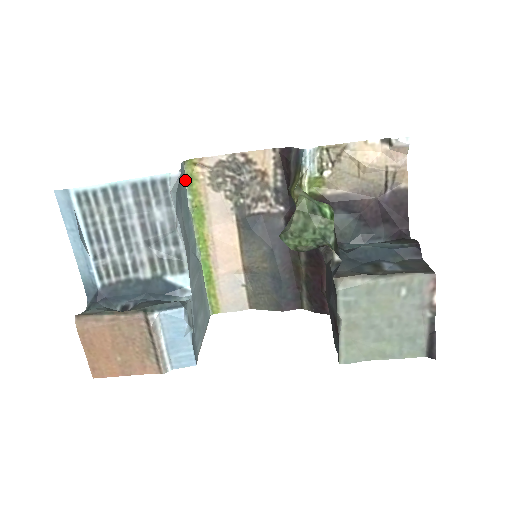
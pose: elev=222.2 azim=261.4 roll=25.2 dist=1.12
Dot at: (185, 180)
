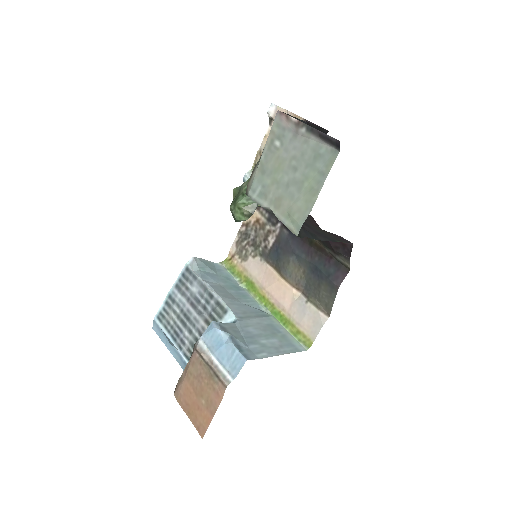
Dot at: (229, 273)
